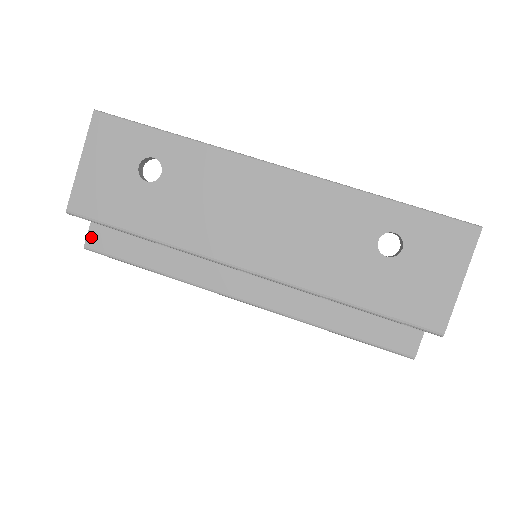
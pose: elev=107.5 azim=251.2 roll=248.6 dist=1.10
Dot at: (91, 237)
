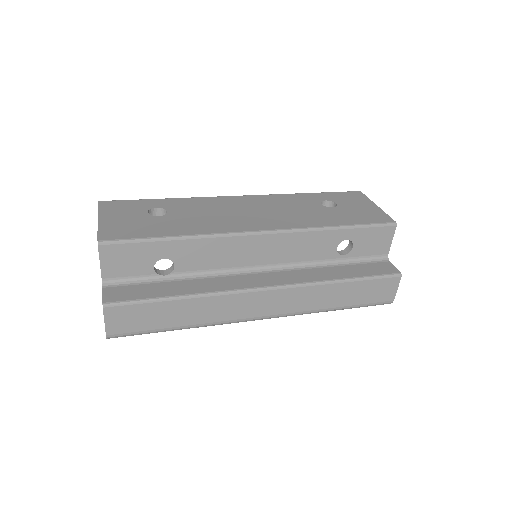
Dot at: (107, 296)
